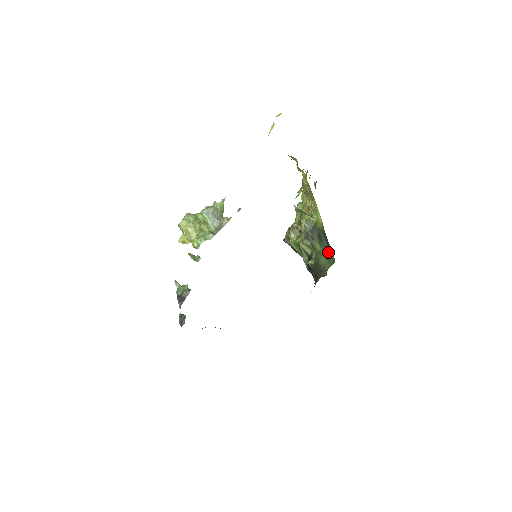
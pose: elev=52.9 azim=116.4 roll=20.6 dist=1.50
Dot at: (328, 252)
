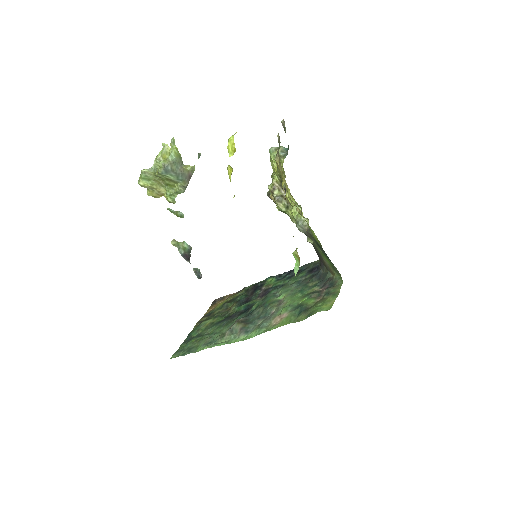
Dot at: (332, 264)
